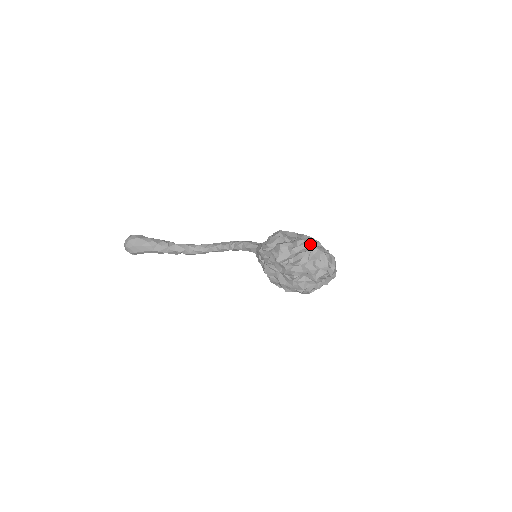
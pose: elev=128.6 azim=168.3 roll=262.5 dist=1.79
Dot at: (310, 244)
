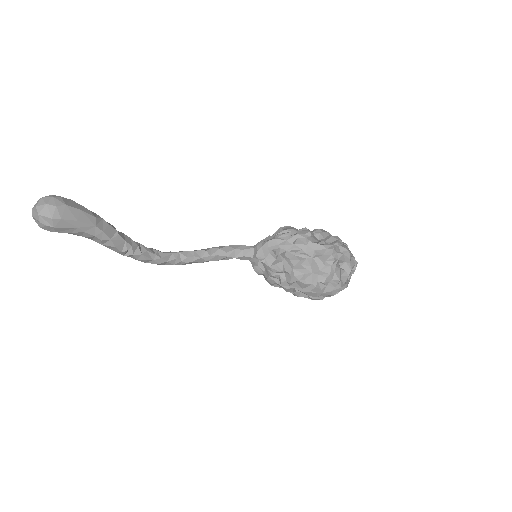
Dot at: (331, 235)
